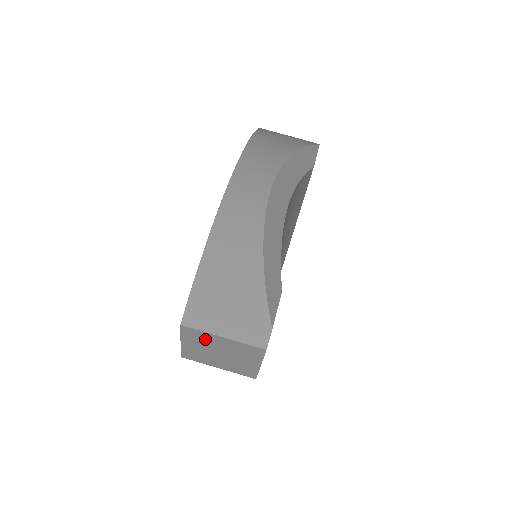
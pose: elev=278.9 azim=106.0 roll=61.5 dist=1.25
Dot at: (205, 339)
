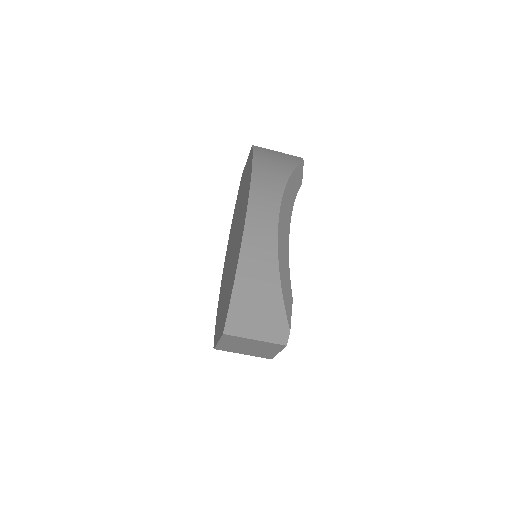
Dot at: (240, 341)
